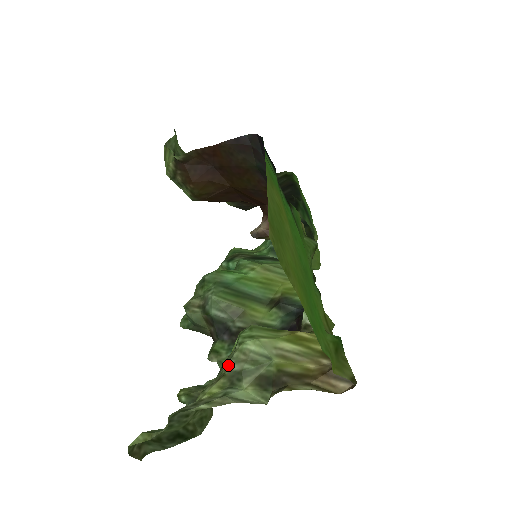
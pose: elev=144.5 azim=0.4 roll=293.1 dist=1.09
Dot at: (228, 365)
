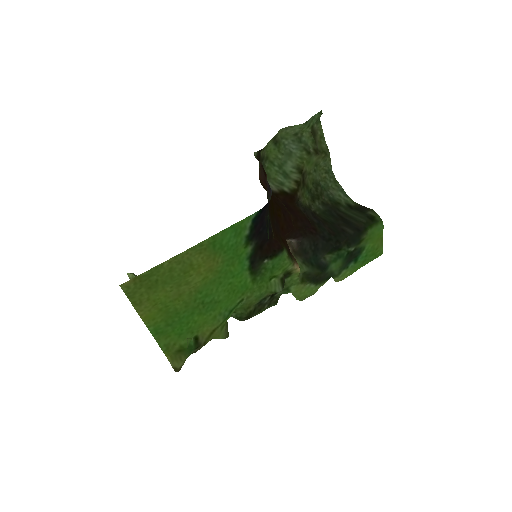
Dot at: occluded
